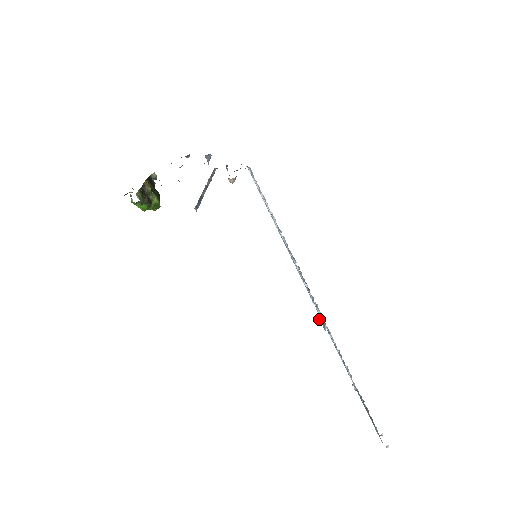
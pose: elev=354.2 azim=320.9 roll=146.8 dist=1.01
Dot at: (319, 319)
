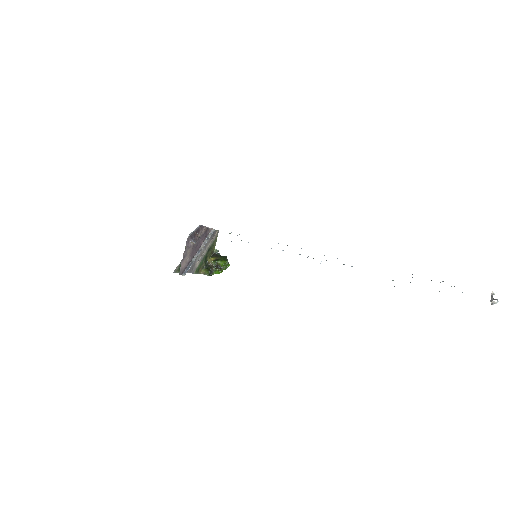
Dot at: occluded
